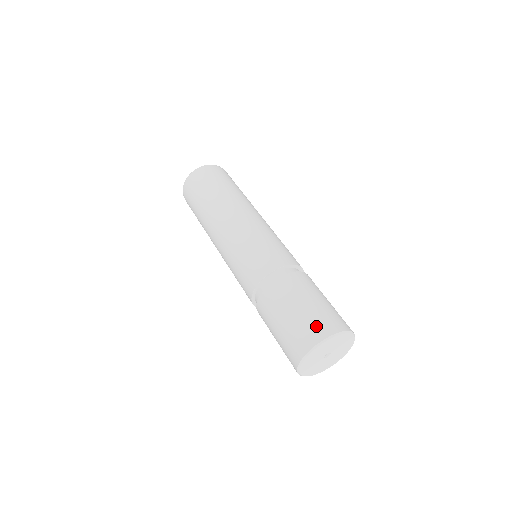
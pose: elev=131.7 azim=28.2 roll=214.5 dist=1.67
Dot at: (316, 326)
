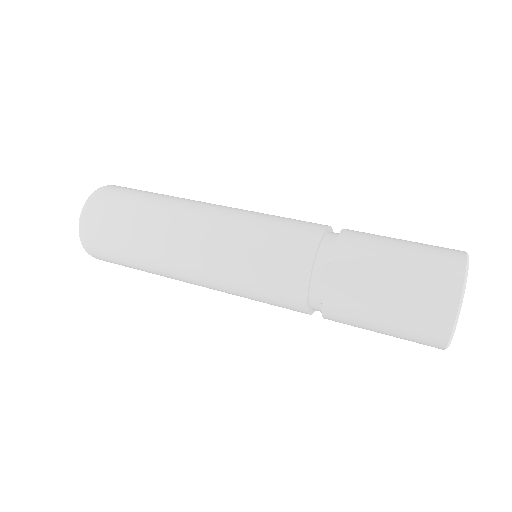
Dot at: (442, 249)
